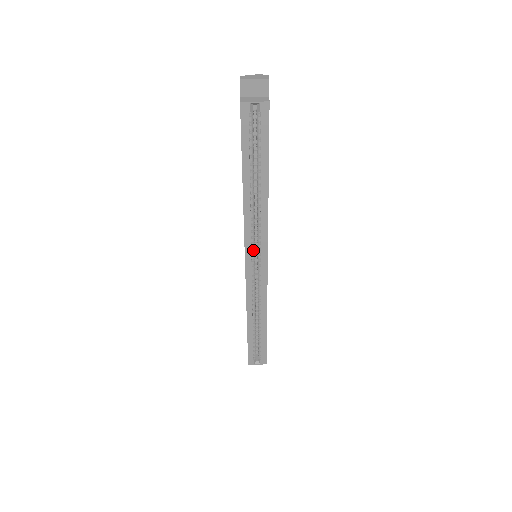
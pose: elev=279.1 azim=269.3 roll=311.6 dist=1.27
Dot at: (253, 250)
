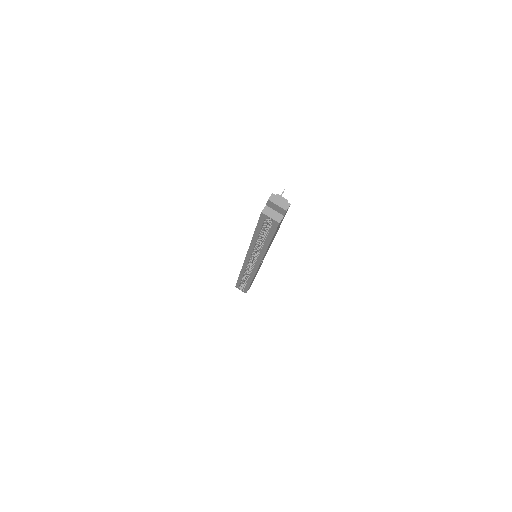
Dot at: (252, 257)
